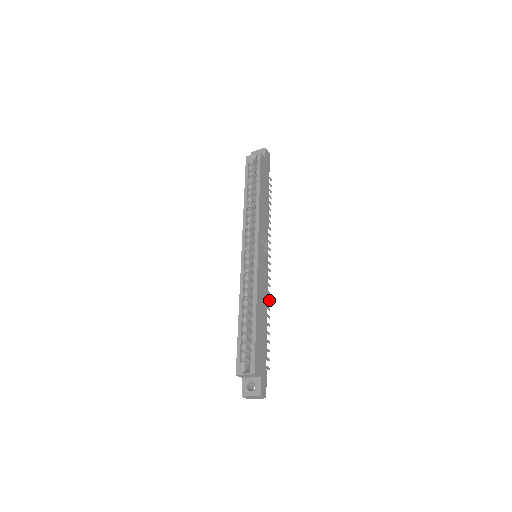
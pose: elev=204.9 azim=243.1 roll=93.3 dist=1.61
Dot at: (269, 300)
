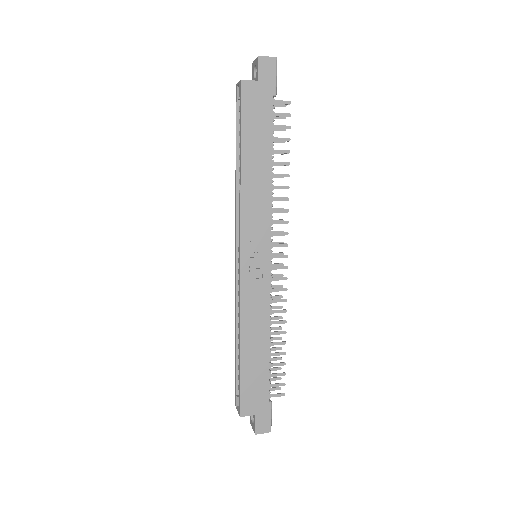
Dot at: (284, 310)
